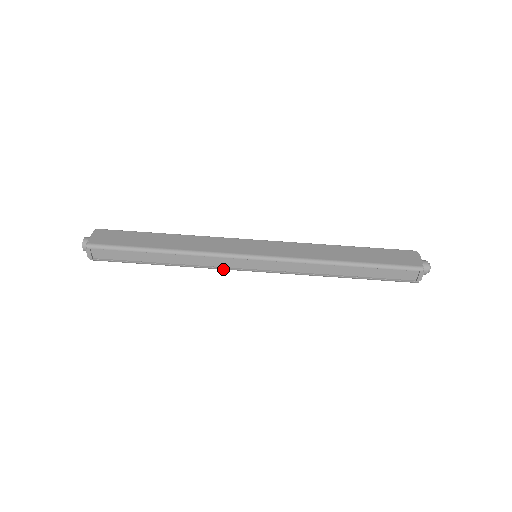
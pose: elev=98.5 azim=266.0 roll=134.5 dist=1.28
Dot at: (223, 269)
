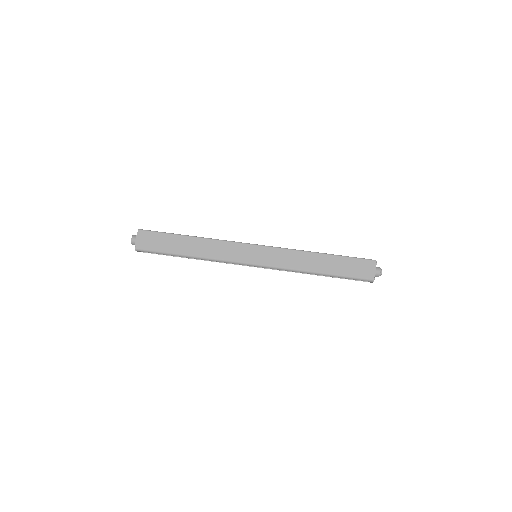
Dot at: occluded
